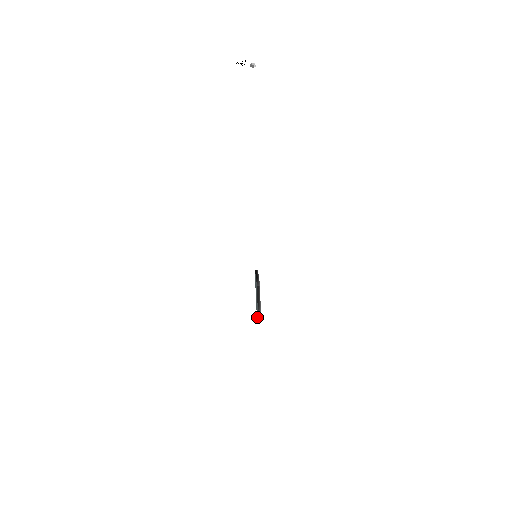
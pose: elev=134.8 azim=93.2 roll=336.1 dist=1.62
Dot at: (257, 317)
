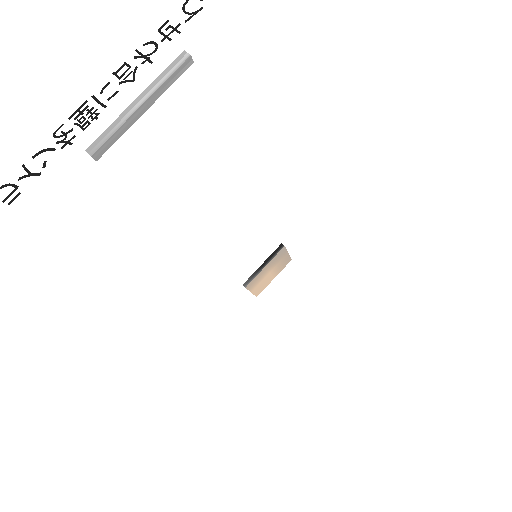
Dot at: occluded
